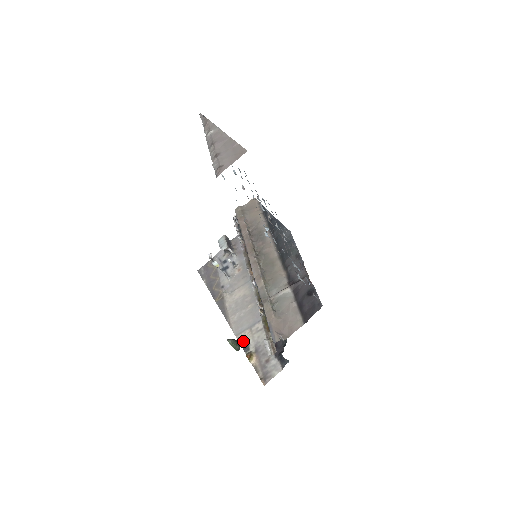
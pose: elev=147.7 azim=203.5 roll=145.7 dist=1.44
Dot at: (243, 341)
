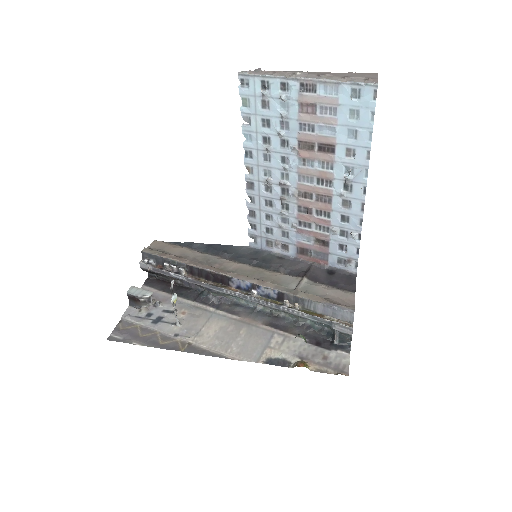
Dot at: (273, 360)
